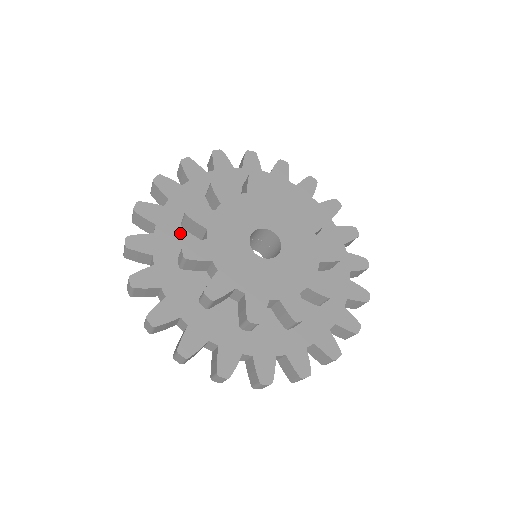
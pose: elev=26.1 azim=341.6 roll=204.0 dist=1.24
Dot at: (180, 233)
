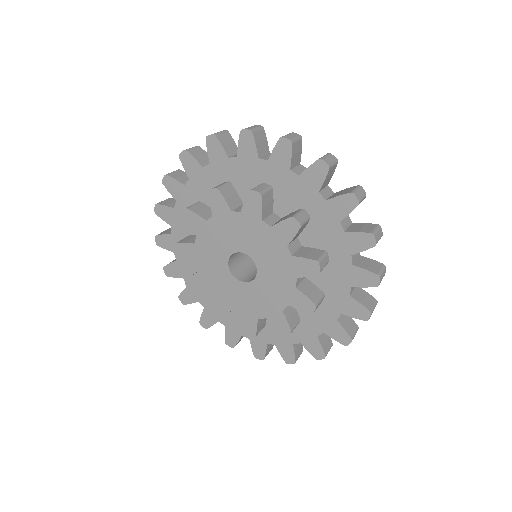
Dot at: occluded
